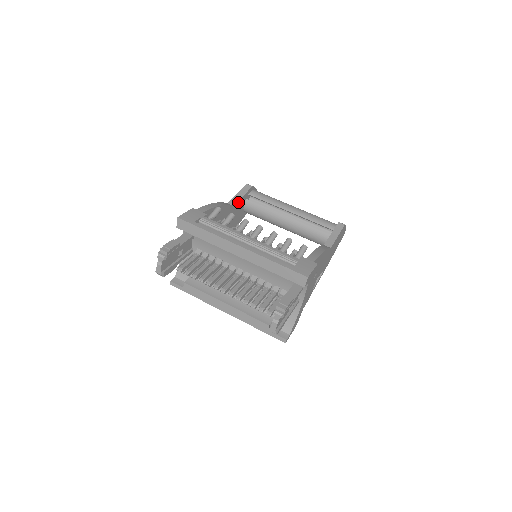
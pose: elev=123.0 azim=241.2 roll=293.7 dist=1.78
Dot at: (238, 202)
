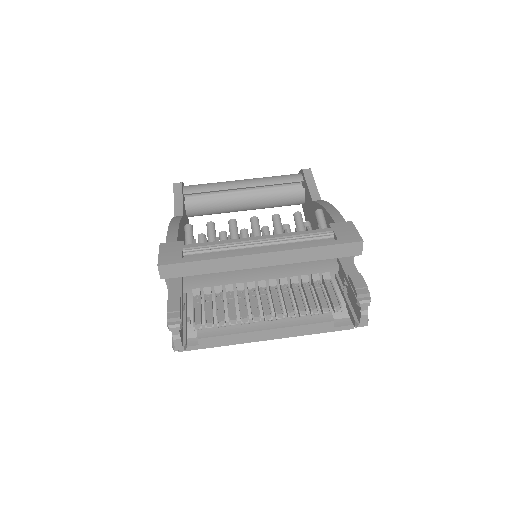
Dot at: (182, 209)
